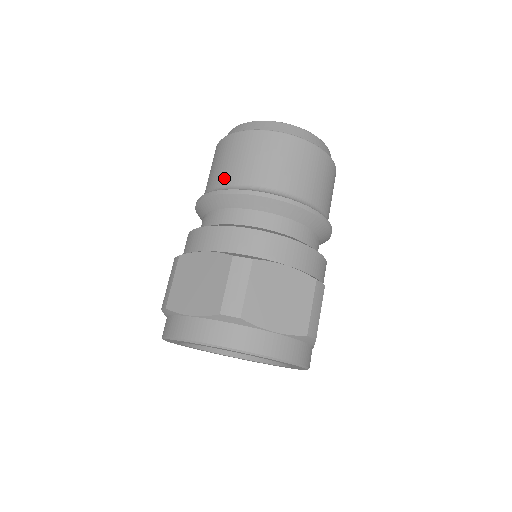
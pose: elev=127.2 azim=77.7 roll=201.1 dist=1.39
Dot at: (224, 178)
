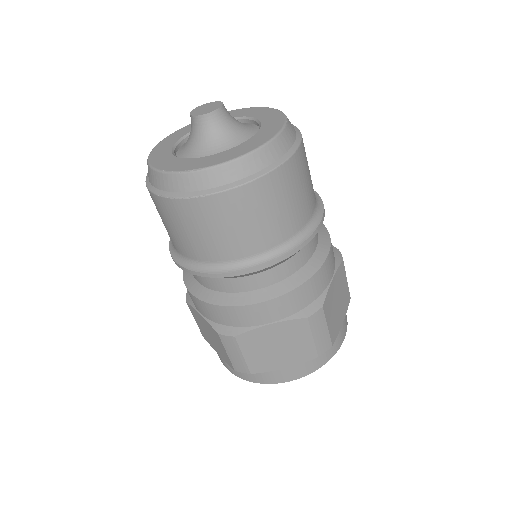
Dot at: (237, 250)
